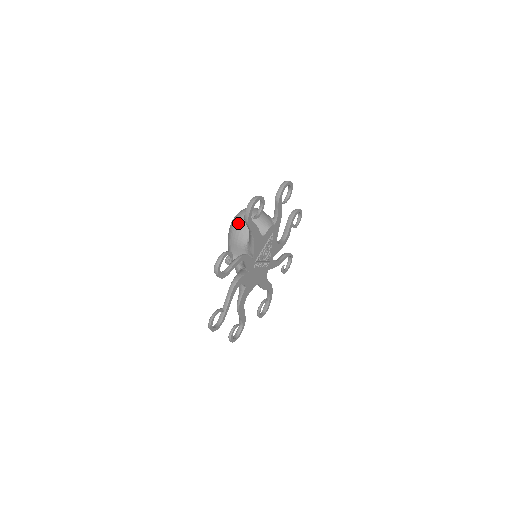
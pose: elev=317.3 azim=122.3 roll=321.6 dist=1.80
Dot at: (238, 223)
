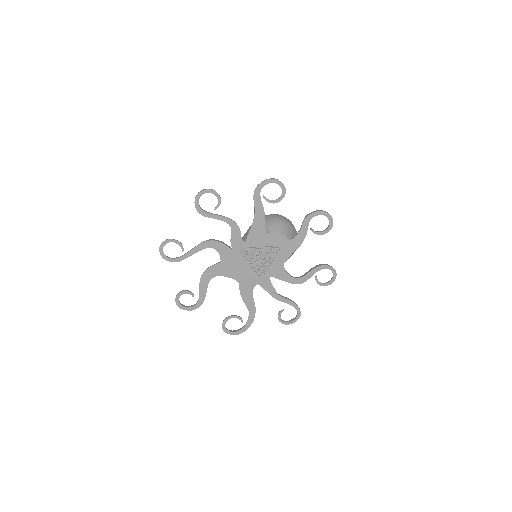
Dot at: (265, 216)
